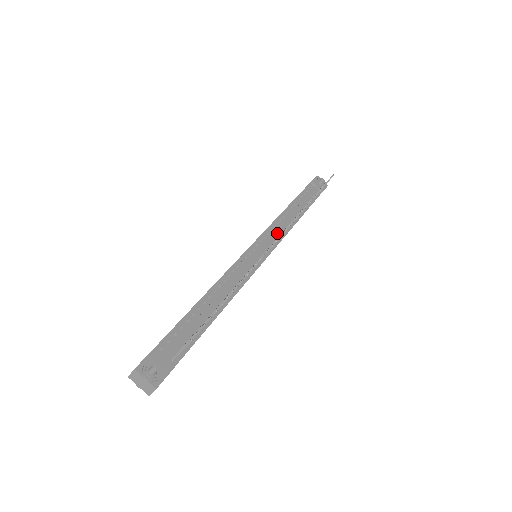
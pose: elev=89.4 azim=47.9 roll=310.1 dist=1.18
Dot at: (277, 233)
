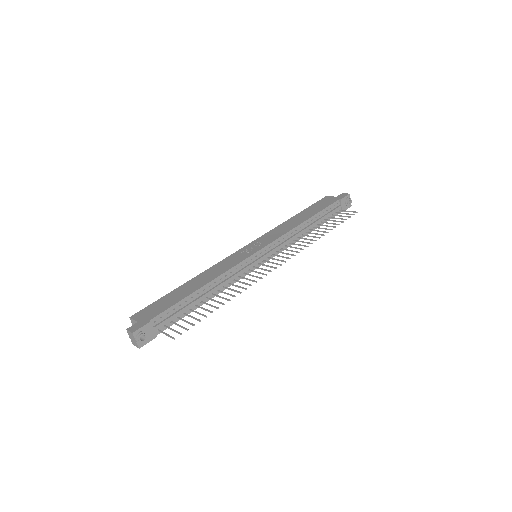
Dot at: (282, 245)
